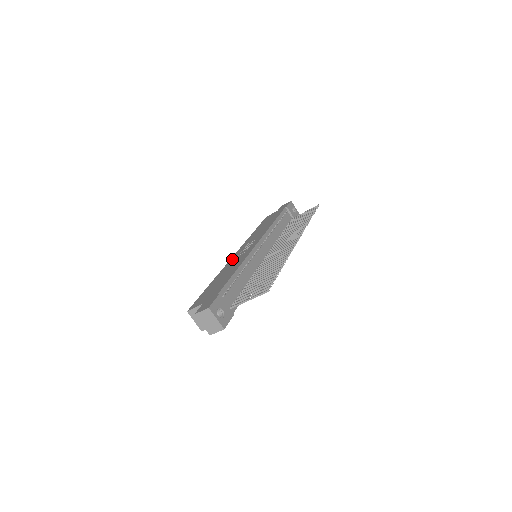
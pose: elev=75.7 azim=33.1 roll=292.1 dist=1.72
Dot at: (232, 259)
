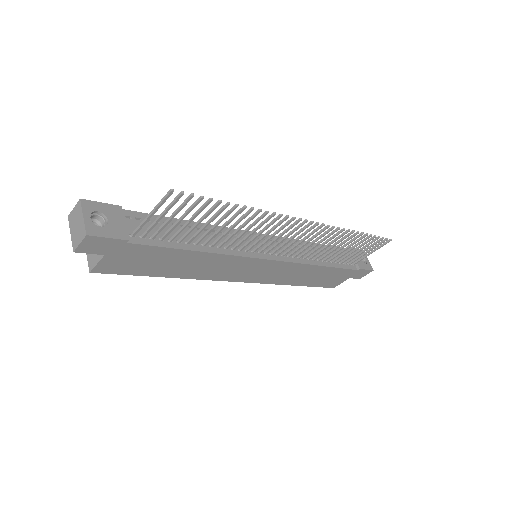
Dot at: occluded
